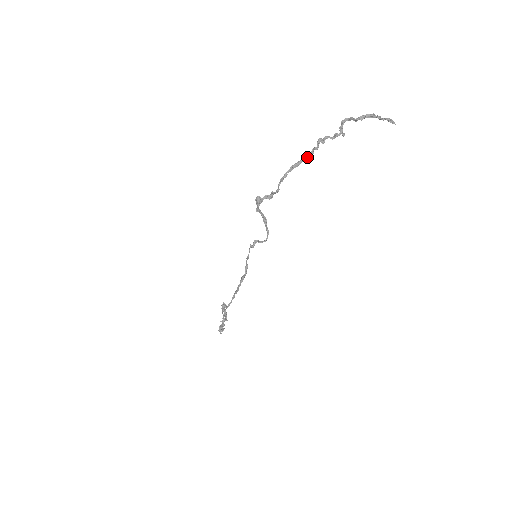
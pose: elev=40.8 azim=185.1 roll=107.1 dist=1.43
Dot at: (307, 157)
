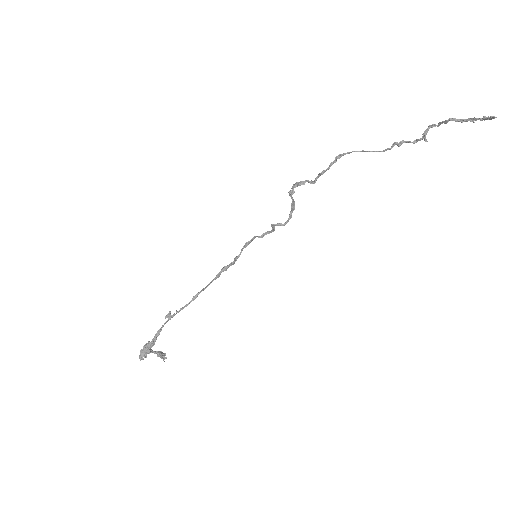
Dot at: (376, 151)
